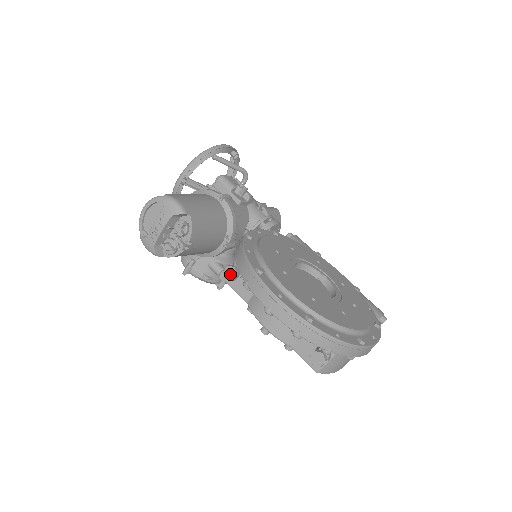
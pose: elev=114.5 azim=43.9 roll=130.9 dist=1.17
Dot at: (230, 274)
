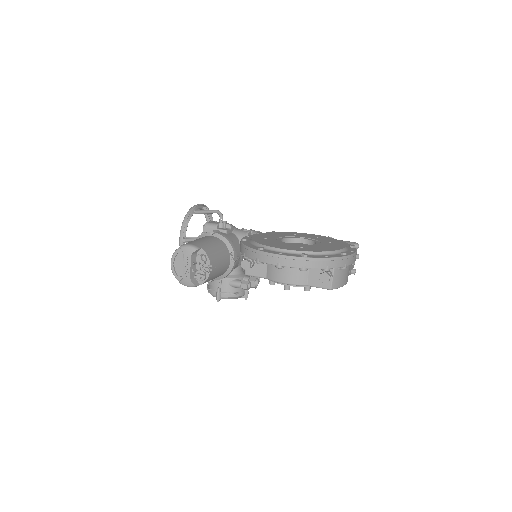
Dot at: (246, 265)
